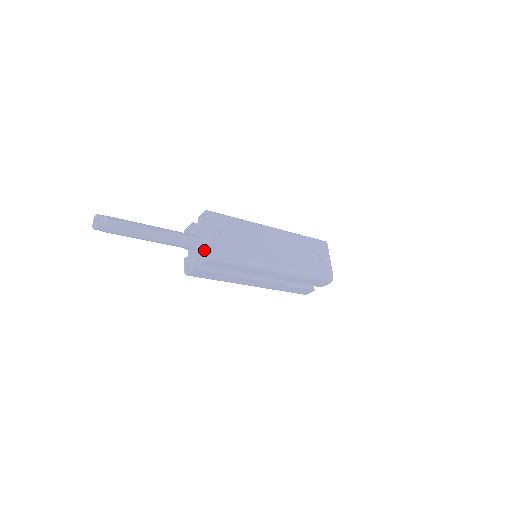
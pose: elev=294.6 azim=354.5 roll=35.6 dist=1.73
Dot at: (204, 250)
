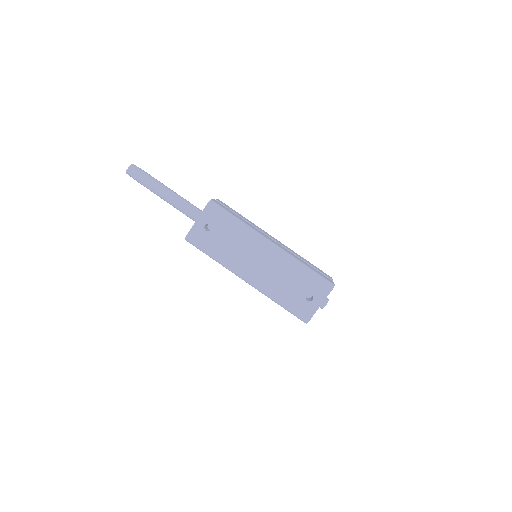
Dot at: occluded
